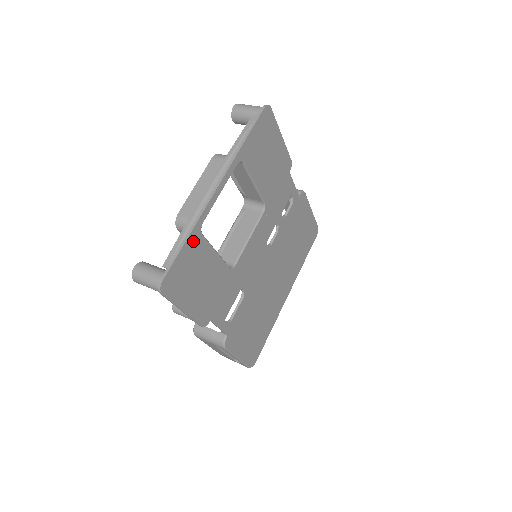
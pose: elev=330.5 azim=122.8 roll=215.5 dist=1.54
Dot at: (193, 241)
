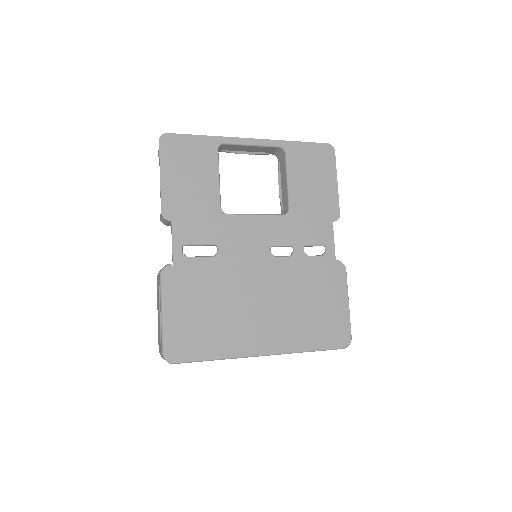
Dot at: (208, 143)
